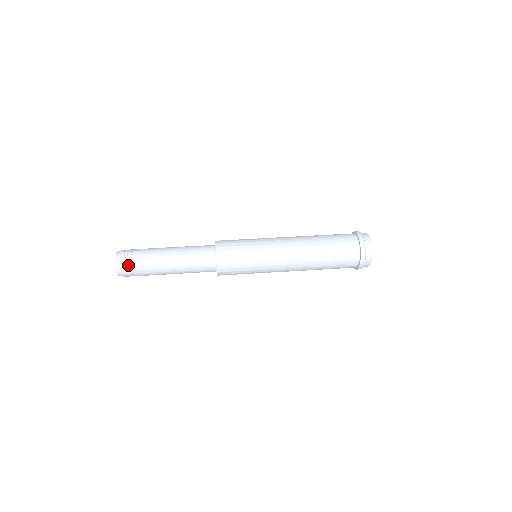
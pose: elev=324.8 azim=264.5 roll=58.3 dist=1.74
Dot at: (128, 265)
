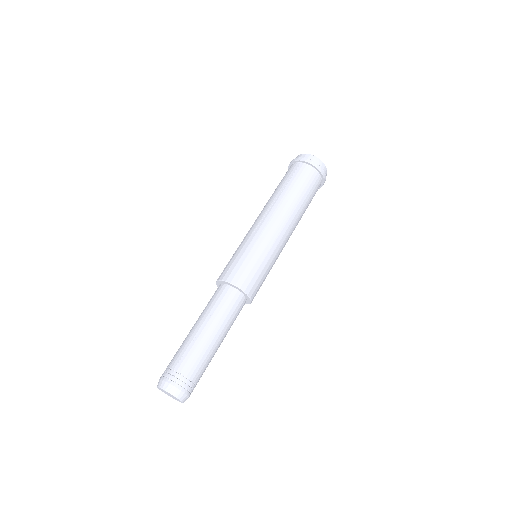
Dot at: (193, 389)
